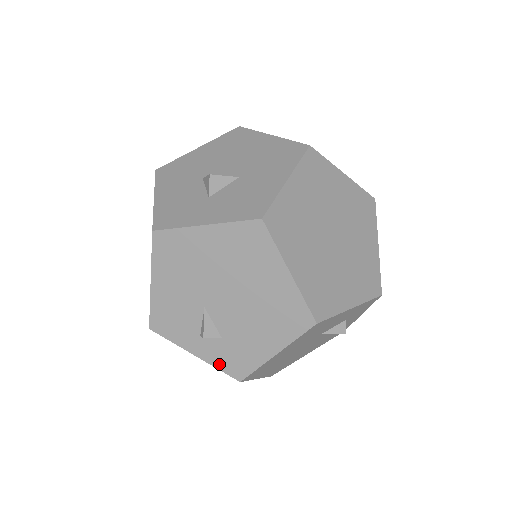
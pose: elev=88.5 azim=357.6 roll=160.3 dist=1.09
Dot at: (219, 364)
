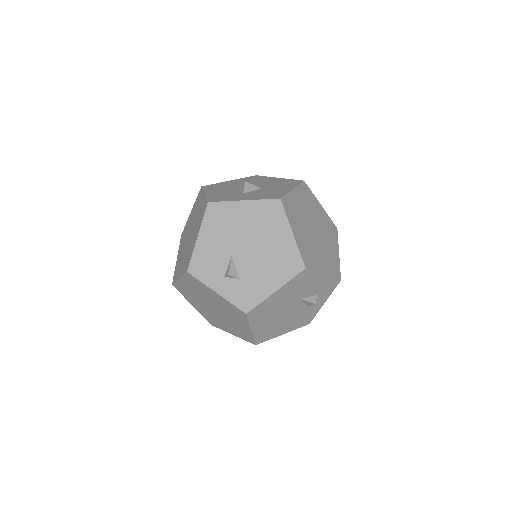
Dot at: (233, 300)
